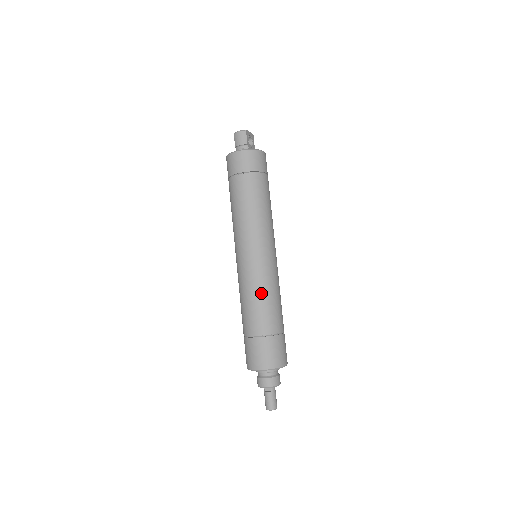
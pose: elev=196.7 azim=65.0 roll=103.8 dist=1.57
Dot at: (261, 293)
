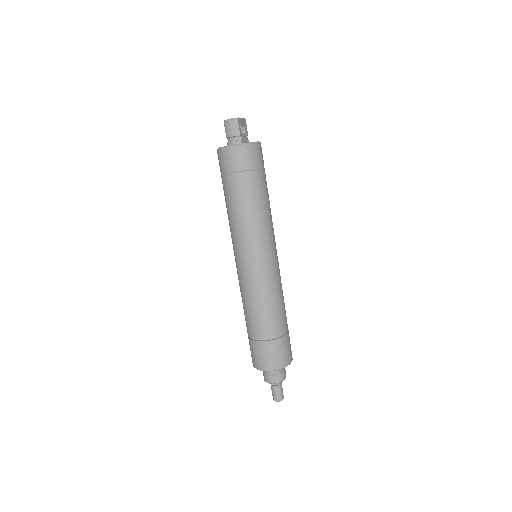
Dot at: (264, 299)
